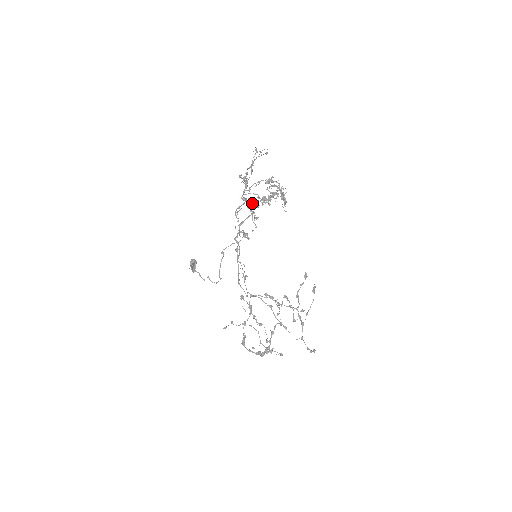
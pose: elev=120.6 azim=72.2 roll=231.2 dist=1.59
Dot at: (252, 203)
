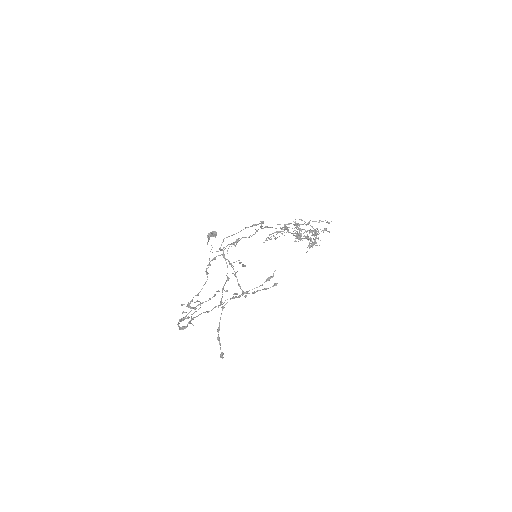
Dot at: occluded
